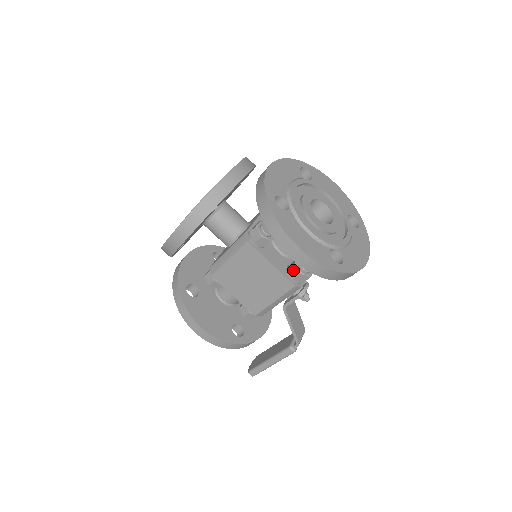
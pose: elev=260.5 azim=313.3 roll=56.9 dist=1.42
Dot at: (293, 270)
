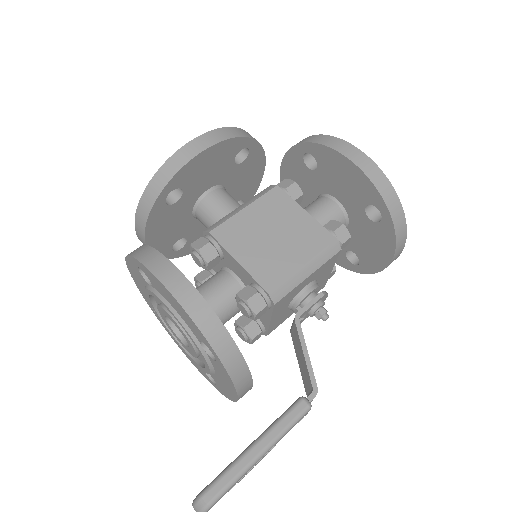
Dot at: (331, 225)
